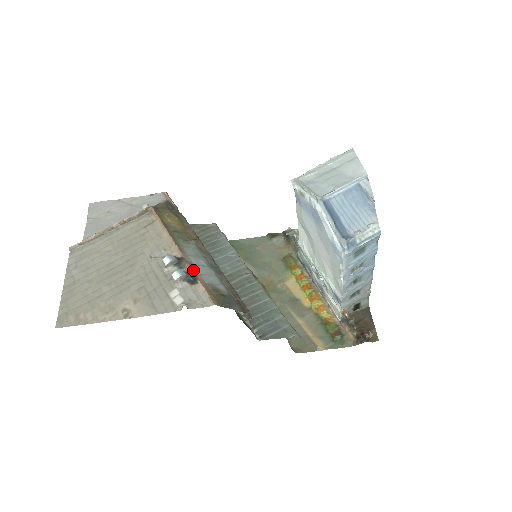
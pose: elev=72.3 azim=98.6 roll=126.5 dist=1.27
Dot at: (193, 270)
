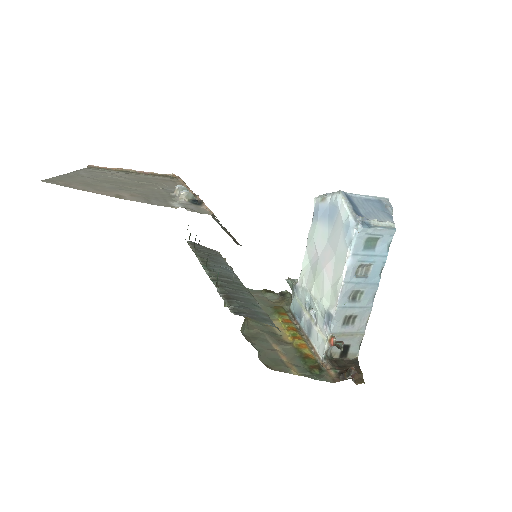
Dot at: (201, 200)
